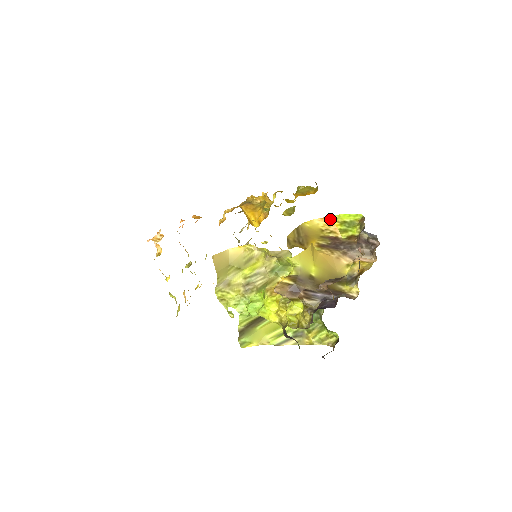
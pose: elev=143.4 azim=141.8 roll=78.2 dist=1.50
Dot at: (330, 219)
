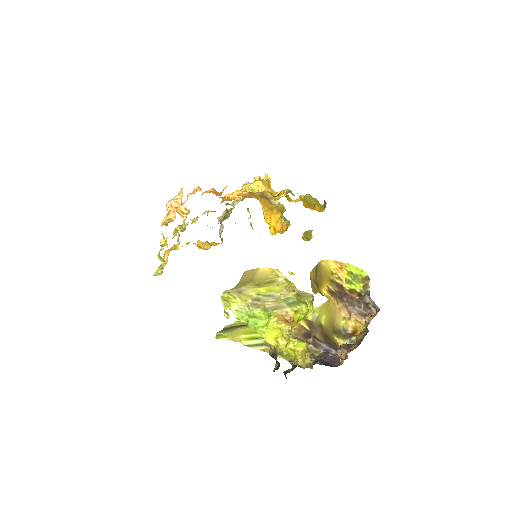
Dot at: (341, 265)
